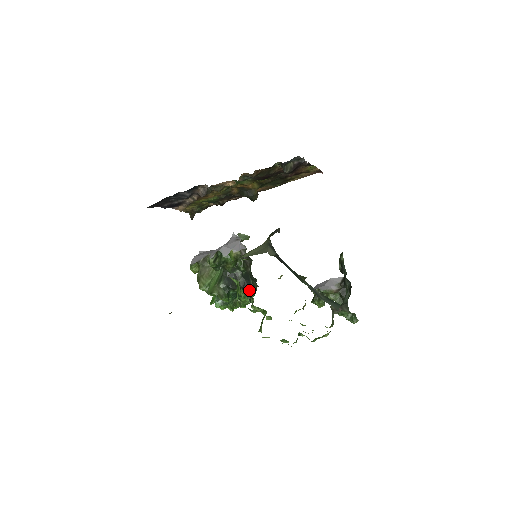
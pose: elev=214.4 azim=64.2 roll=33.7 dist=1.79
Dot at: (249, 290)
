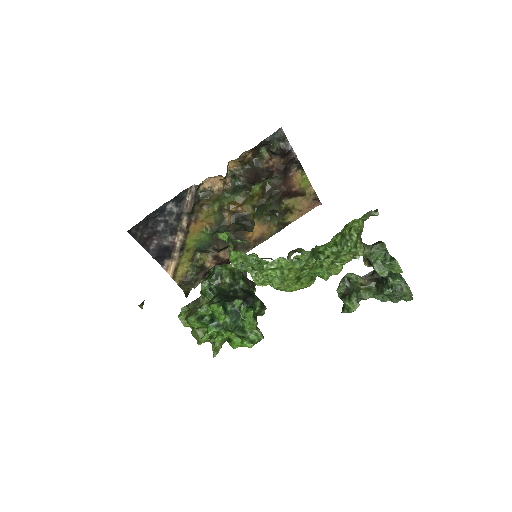
Dot at: (253, 303)
